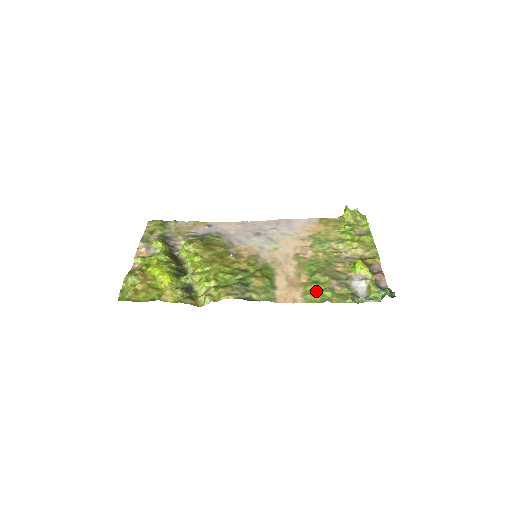
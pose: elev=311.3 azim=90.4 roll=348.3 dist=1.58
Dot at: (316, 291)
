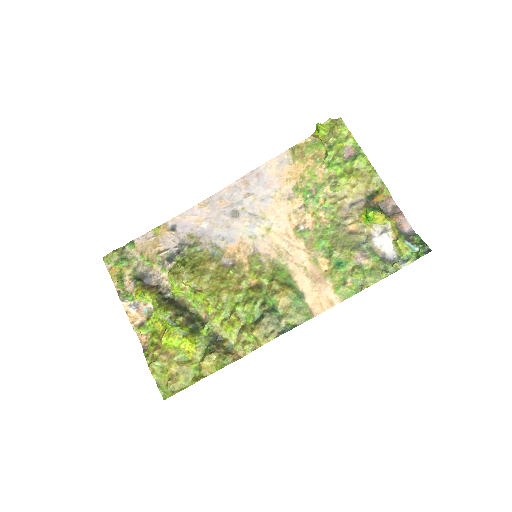
Dot at: (345, 278)
